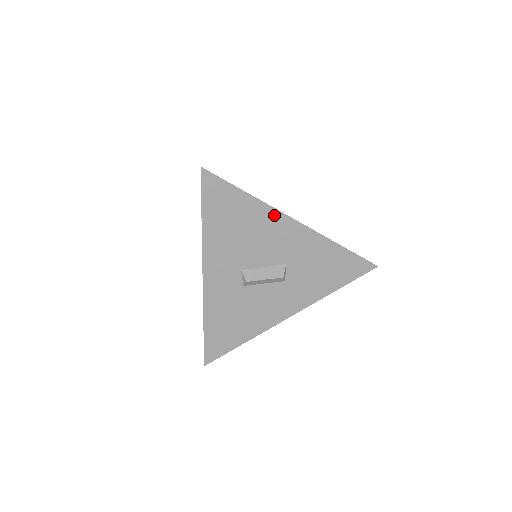
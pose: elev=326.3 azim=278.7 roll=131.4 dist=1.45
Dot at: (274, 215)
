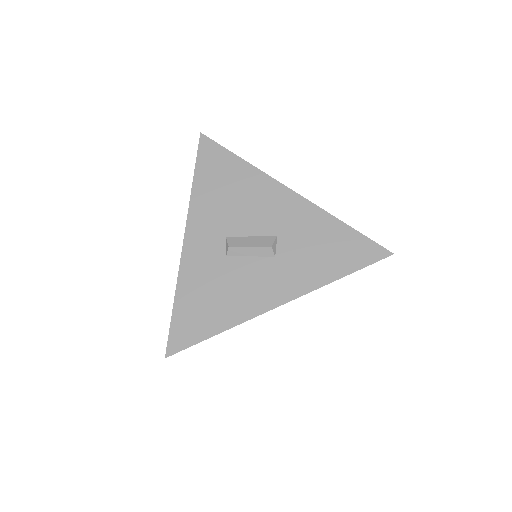
Dot at: (267, 181)
